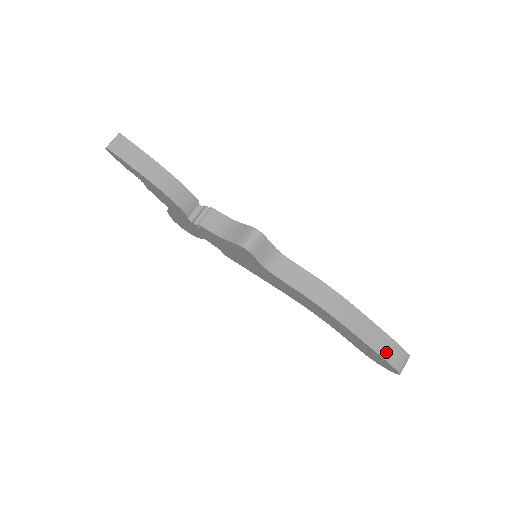
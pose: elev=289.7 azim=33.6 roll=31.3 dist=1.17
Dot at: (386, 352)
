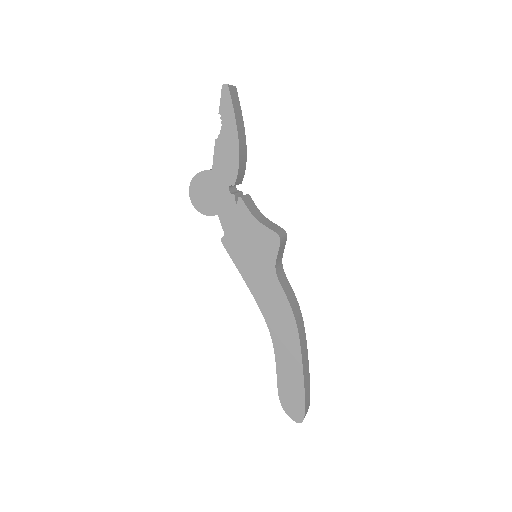
Dot at: (307, 394)
